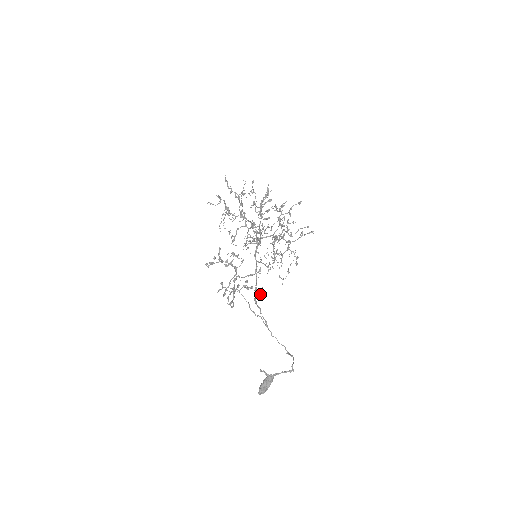
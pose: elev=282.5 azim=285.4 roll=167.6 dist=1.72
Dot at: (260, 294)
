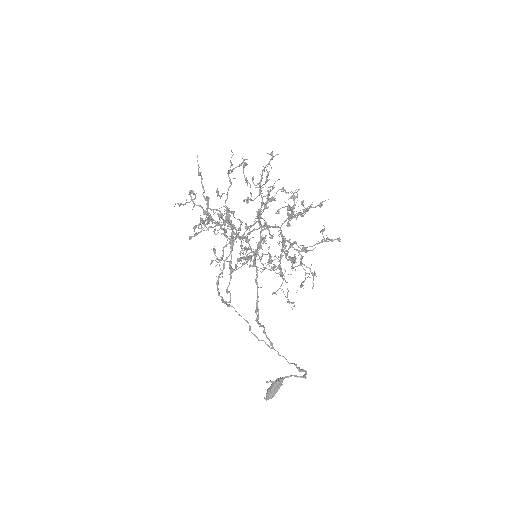
Dot at: occluded
